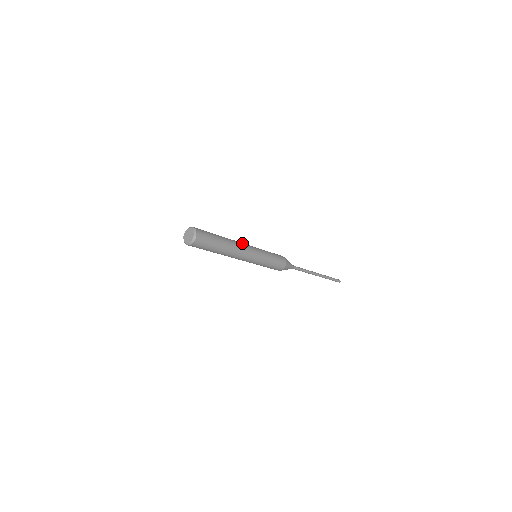
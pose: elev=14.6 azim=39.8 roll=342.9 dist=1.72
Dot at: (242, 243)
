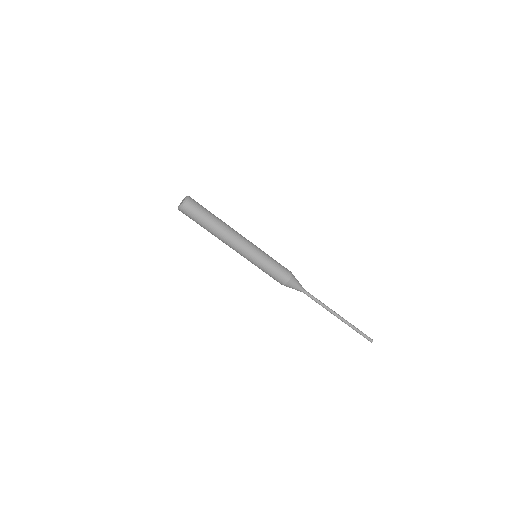
Dot at: occluded
